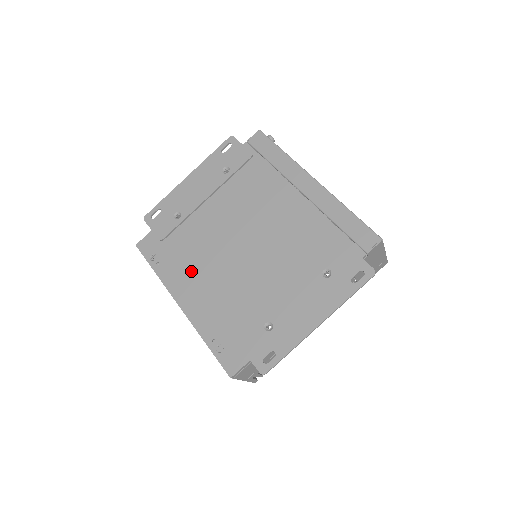
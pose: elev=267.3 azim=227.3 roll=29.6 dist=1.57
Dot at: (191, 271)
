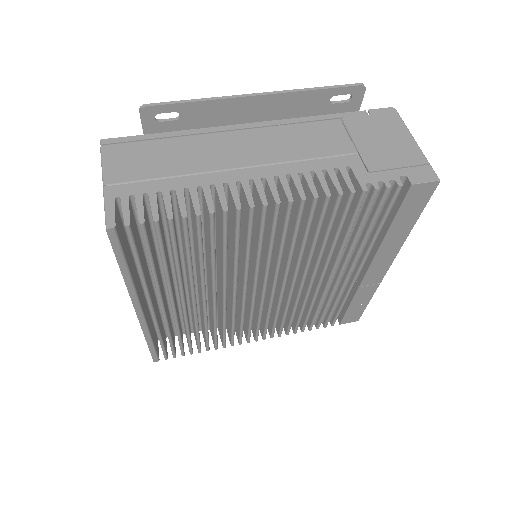
Dot at: occluded
